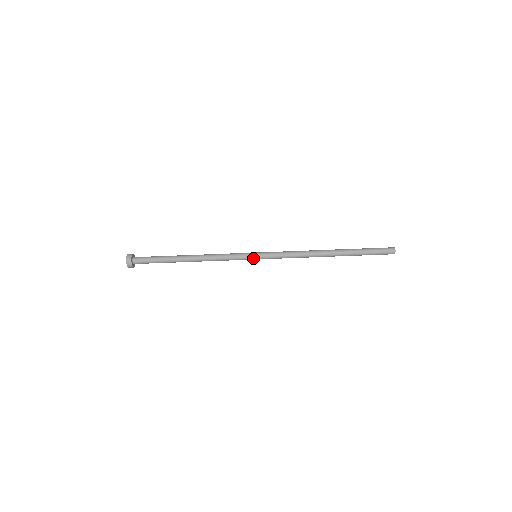
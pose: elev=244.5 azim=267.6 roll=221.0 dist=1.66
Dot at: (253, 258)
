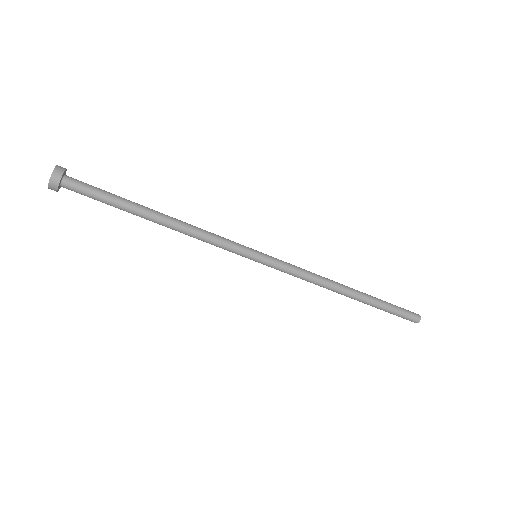
Dot at: (250, 259)
